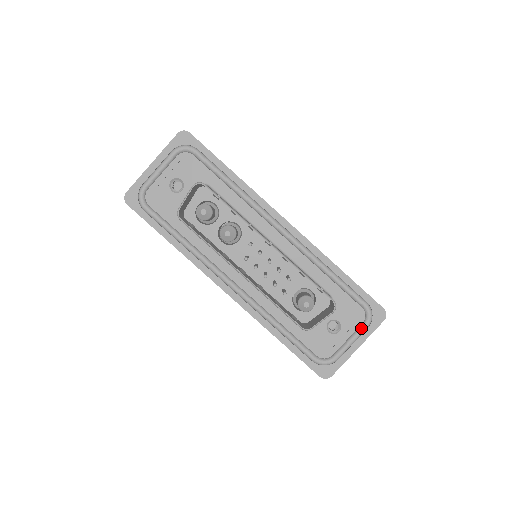
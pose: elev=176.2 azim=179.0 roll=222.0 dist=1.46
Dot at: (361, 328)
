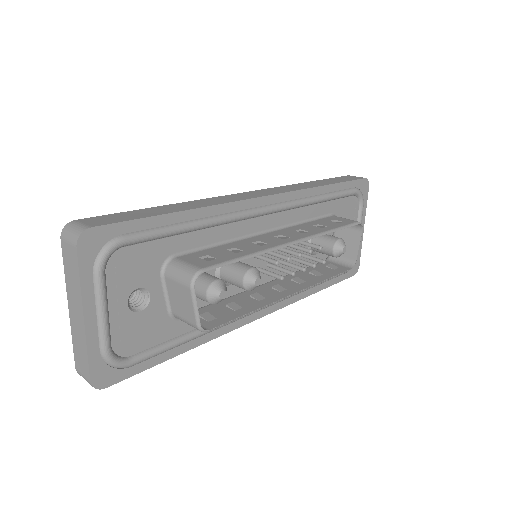
Dot at: (361, 211)
